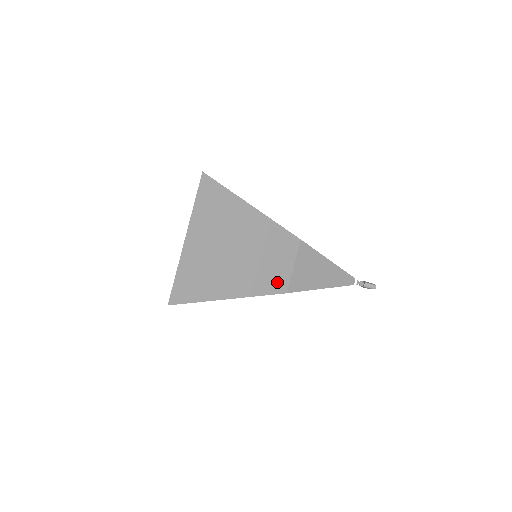
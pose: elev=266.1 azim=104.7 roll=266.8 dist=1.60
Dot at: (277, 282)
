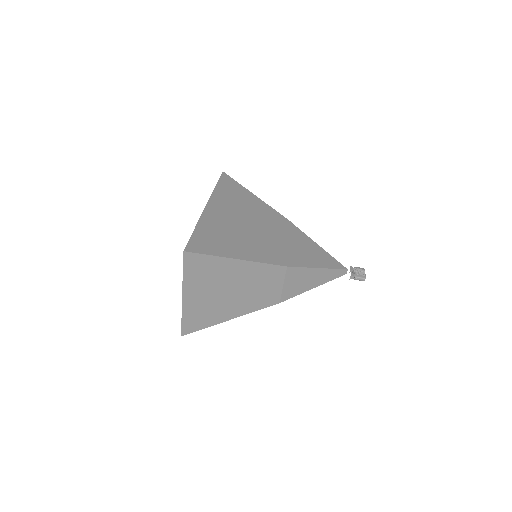
Dot at: (269, 299)
